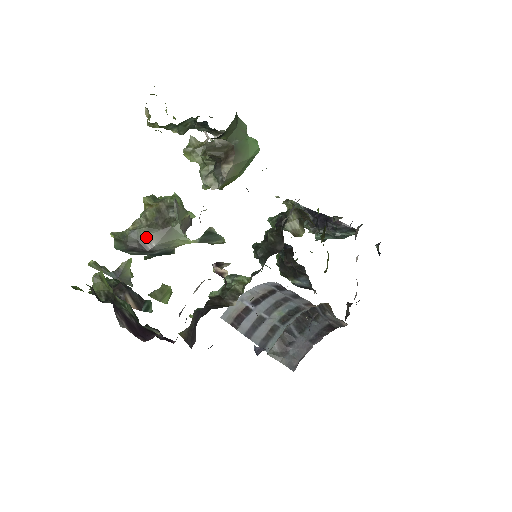
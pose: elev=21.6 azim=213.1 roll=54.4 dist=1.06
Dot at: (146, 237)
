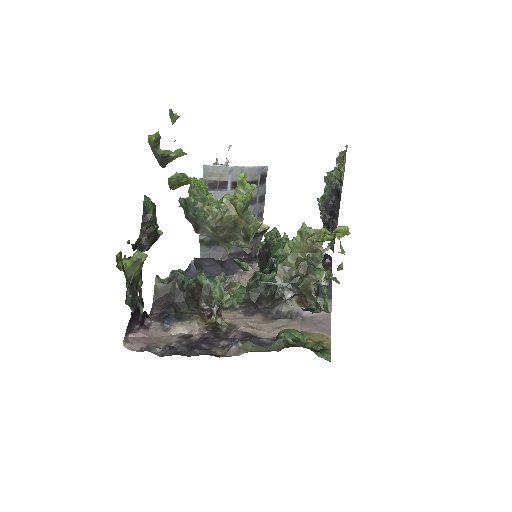
Dot at: (206, 229)
